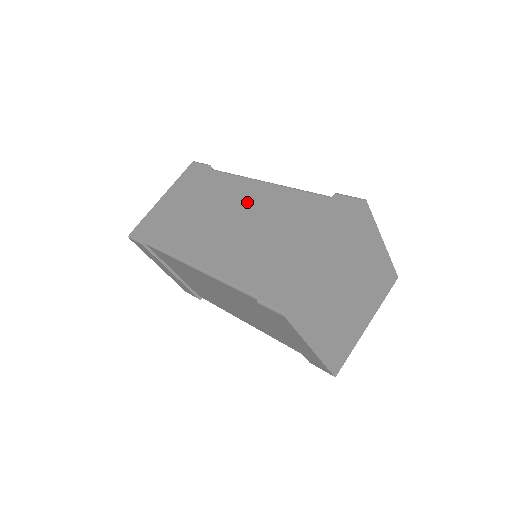
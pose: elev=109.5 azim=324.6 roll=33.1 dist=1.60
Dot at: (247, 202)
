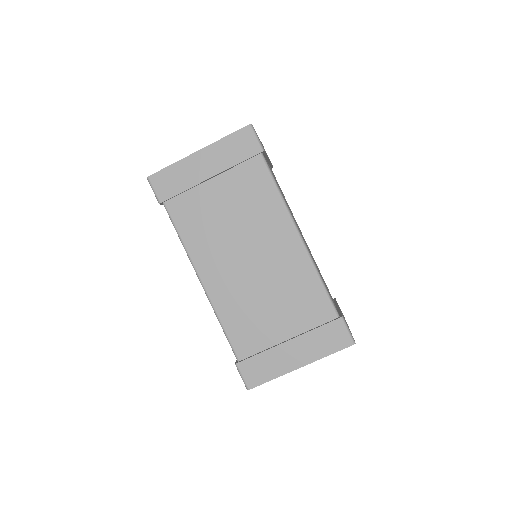
Dot at: (274, 250)
